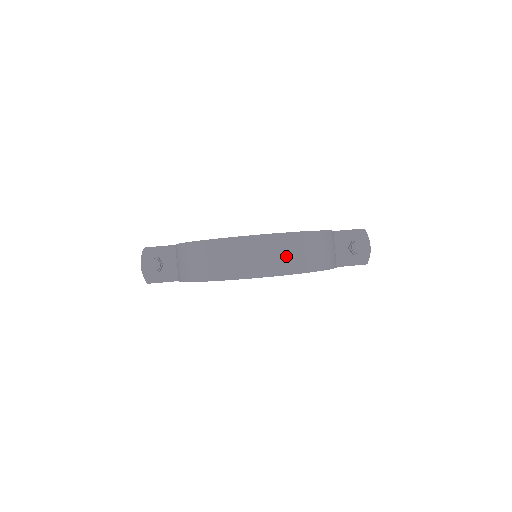
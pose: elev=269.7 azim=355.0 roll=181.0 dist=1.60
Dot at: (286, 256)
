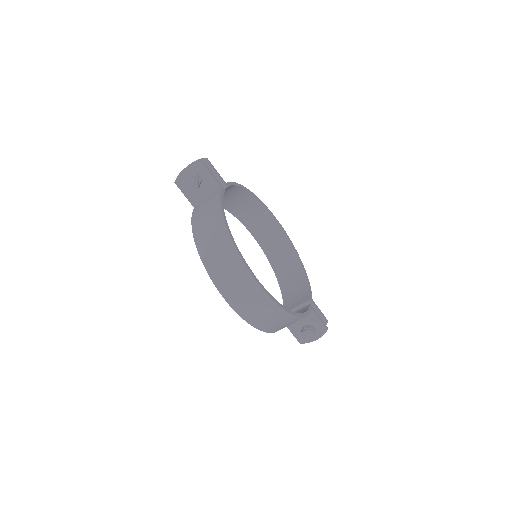
Dot at: (257, 311)
